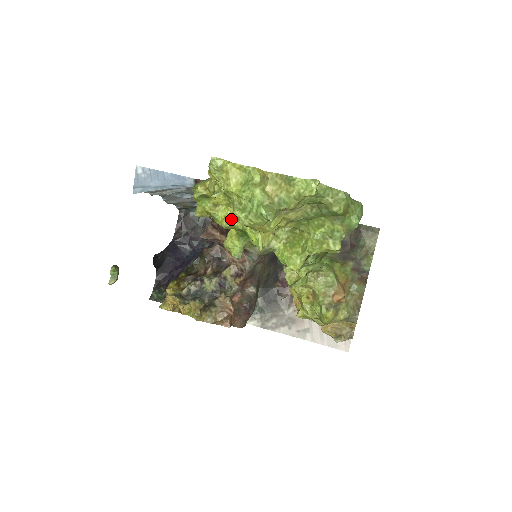
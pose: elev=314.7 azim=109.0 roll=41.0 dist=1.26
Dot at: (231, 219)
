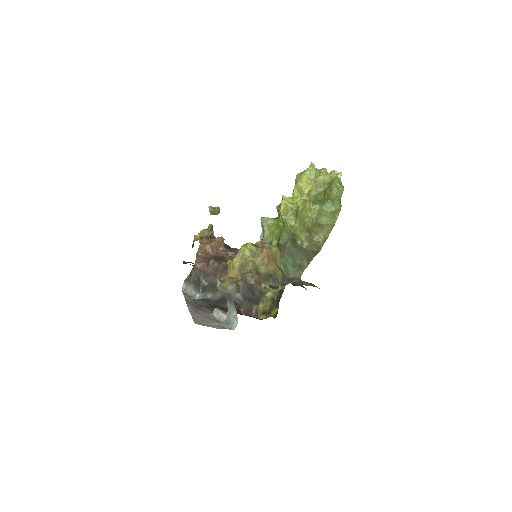
Dot at: occluded
